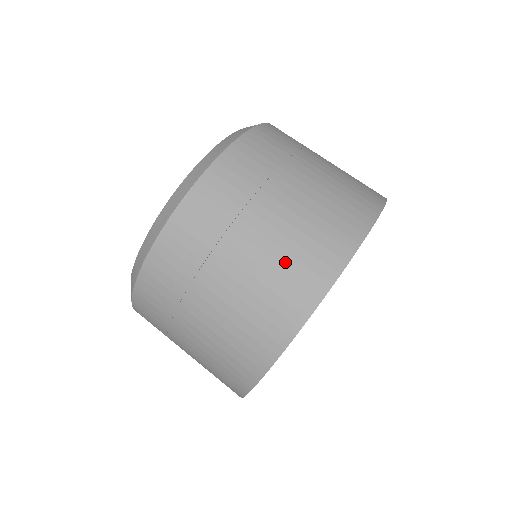
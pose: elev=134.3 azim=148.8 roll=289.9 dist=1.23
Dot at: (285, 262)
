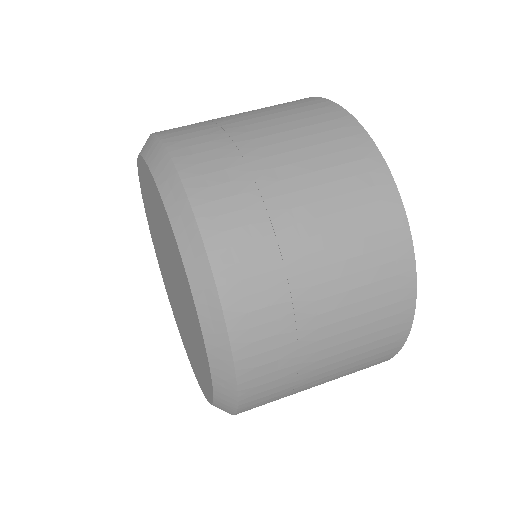
Dot at: (327, 163)
